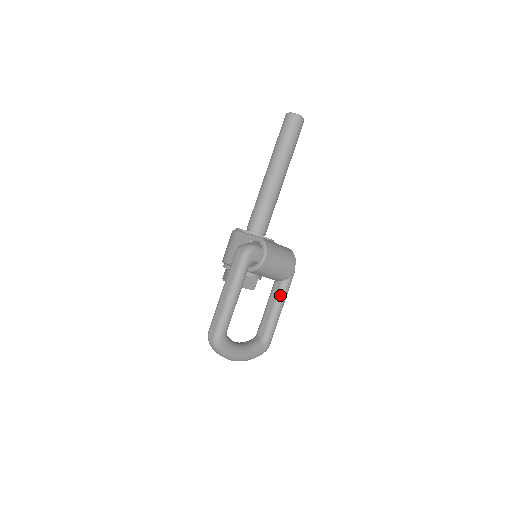
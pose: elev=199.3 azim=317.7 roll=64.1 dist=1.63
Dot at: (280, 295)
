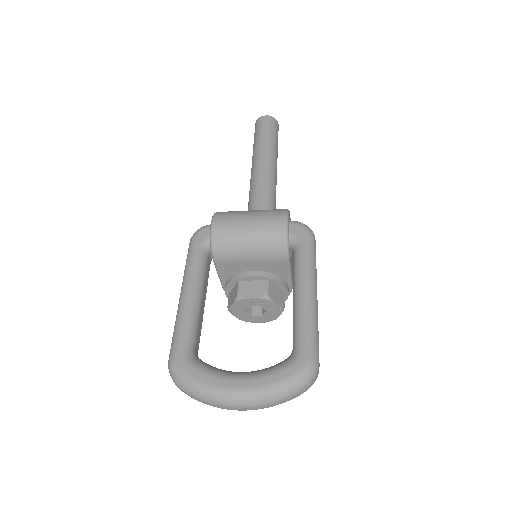
Dot at: (295, 272)
